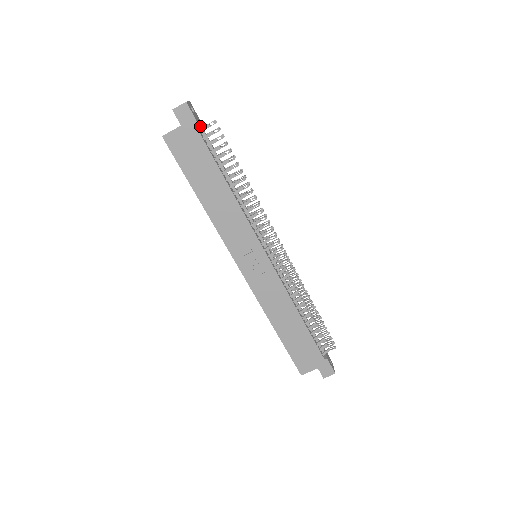
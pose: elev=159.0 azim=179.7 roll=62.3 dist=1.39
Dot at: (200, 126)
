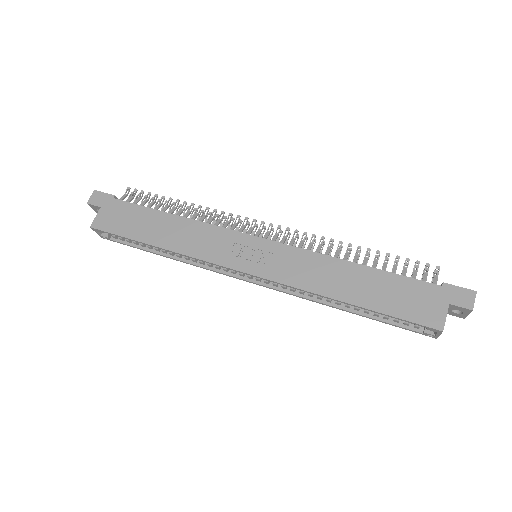
Dot at: occluded
